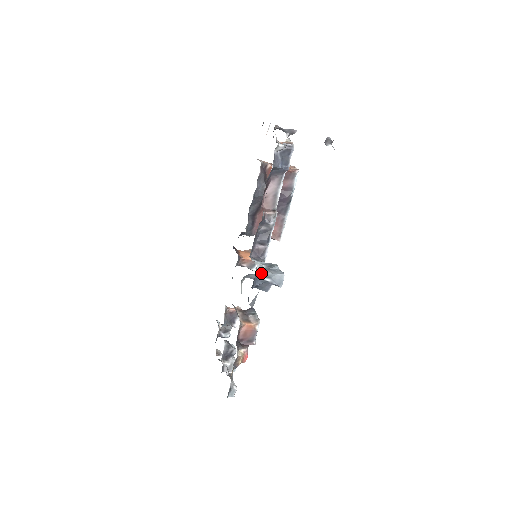
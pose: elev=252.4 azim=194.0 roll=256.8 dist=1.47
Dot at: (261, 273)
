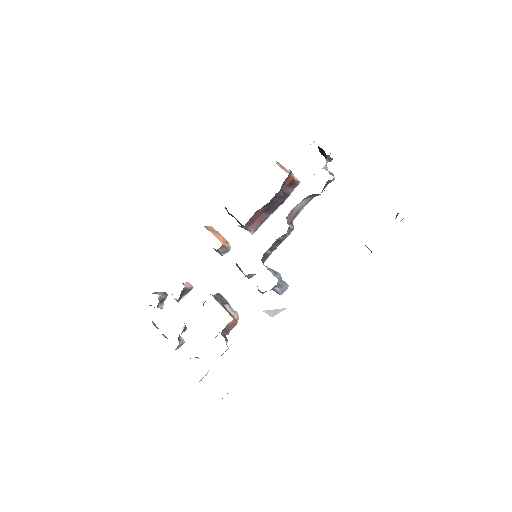
Dot at: (279, 284)
